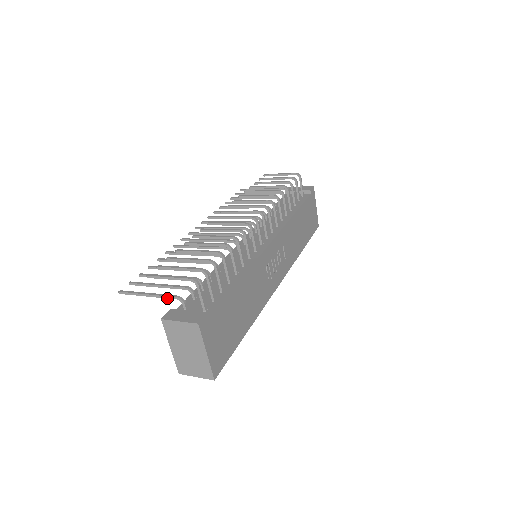
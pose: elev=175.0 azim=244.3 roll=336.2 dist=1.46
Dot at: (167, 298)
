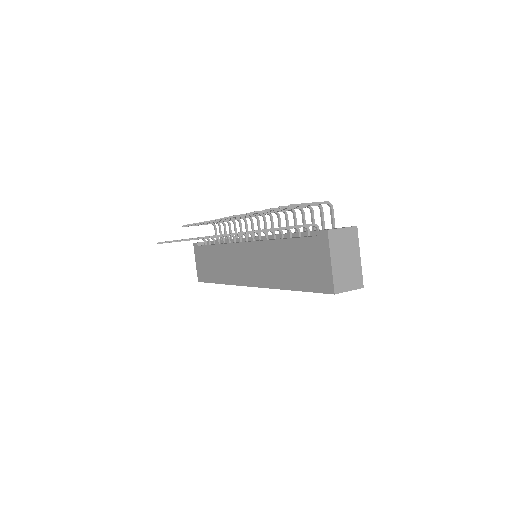
Dot at: (305, 226)
